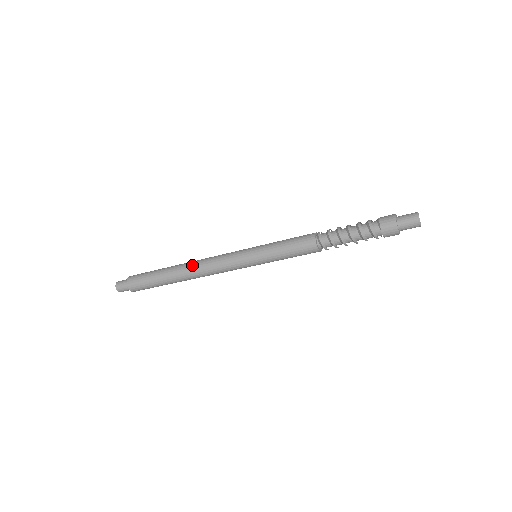
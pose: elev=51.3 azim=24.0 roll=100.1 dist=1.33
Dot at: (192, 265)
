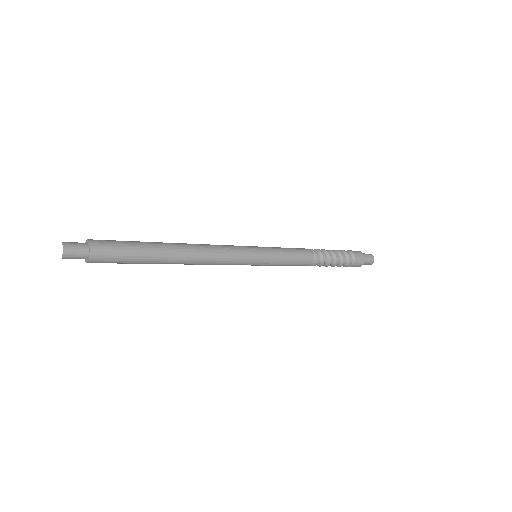
Dot at: (194, 258)
